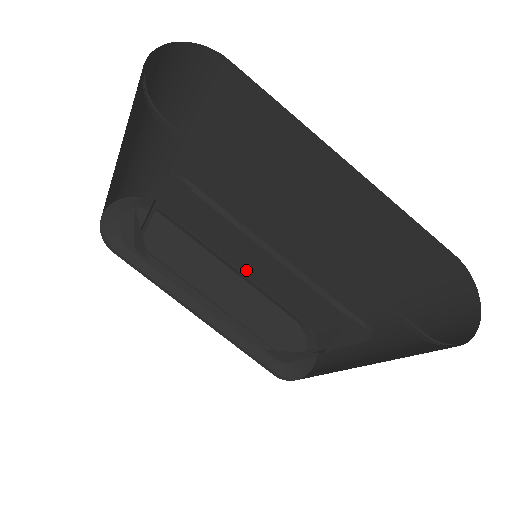
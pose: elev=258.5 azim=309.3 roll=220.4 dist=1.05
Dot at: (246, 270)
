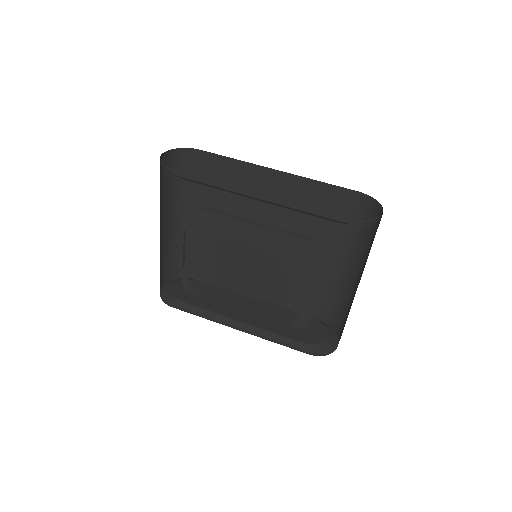
Dot at: (265, 297)
